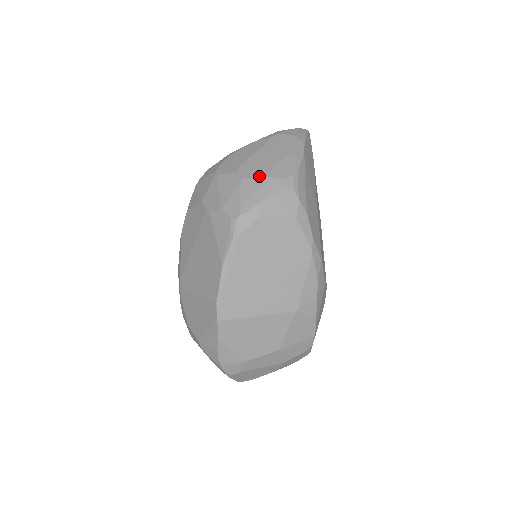
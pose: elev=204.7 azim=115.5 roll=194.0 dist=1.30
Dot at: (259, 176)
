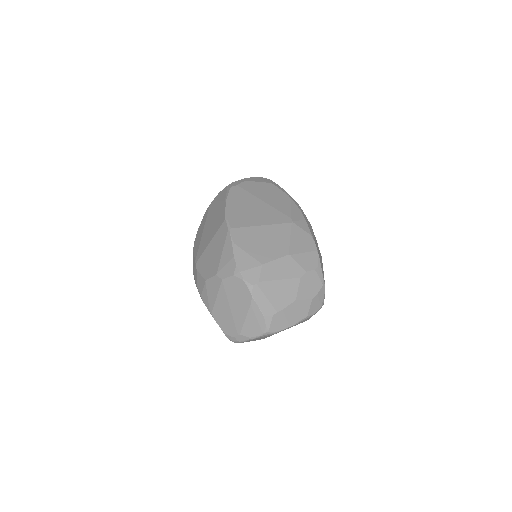
Dot at: occluded
